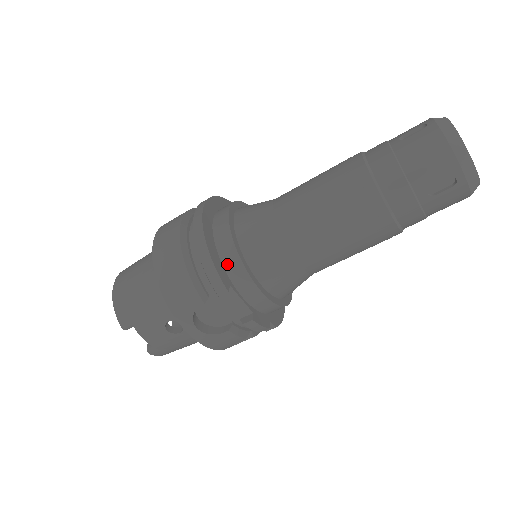
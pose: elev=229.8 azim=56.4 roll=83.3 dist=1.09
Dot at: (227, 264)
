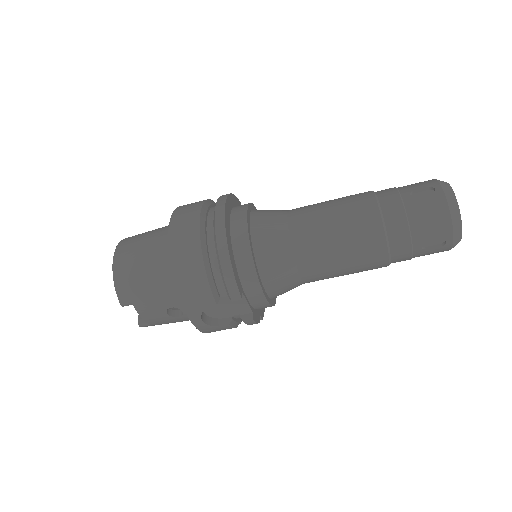
Dot at: (242, 273)
